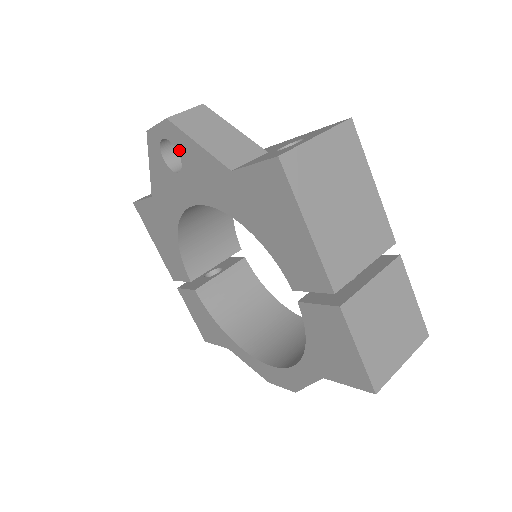
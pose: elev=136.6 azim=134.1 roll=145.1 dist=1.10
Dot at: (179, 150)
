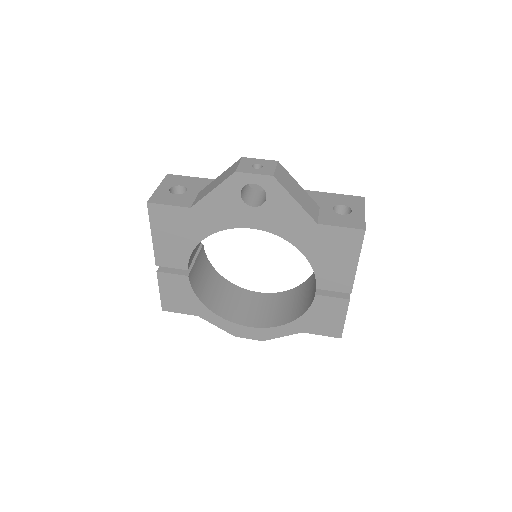
Dot at: (269, 196)
